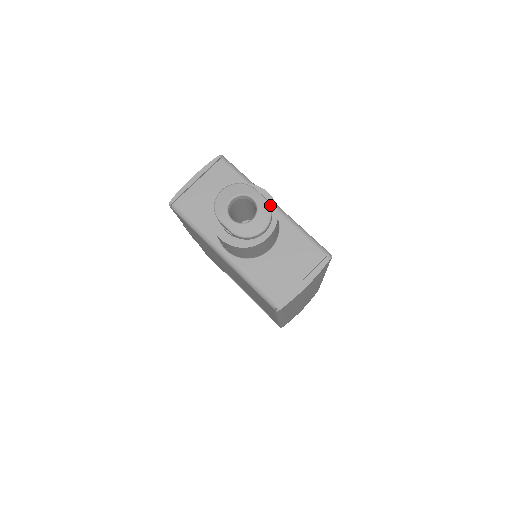
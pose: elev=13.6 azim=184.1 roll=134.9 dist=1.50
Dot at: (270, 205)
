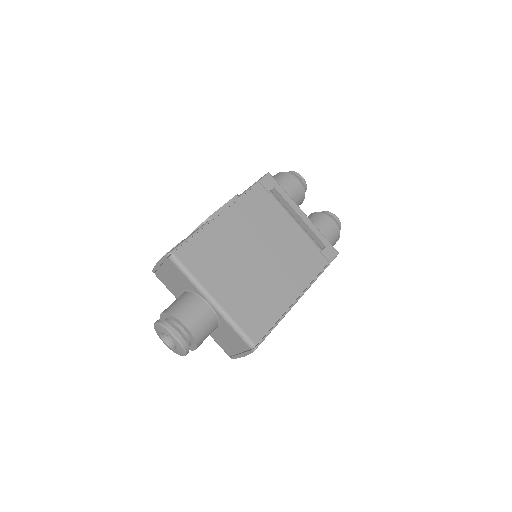
Dot at: (189, 335)
